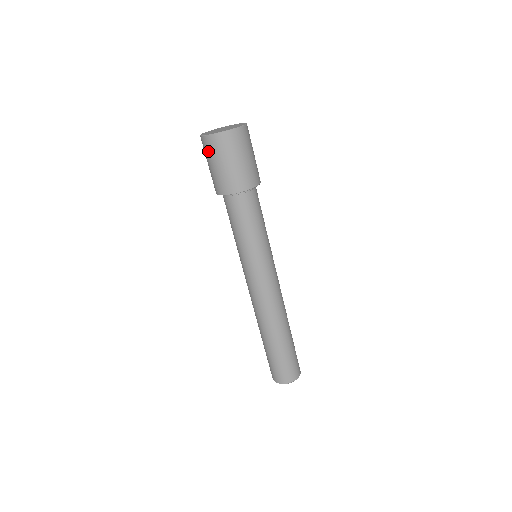
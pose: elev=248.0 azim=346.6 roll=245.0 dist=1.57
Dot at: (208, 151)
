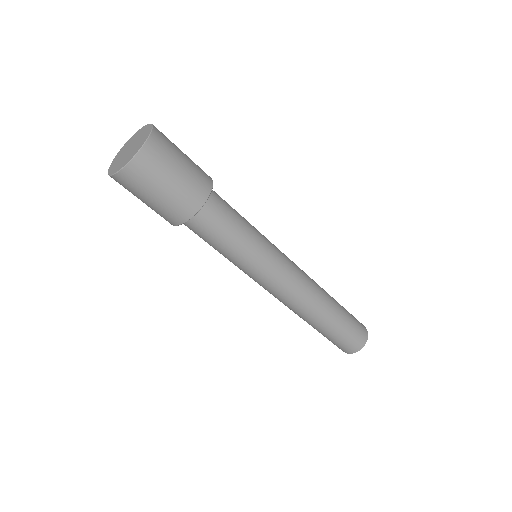
Dot at: occluded
